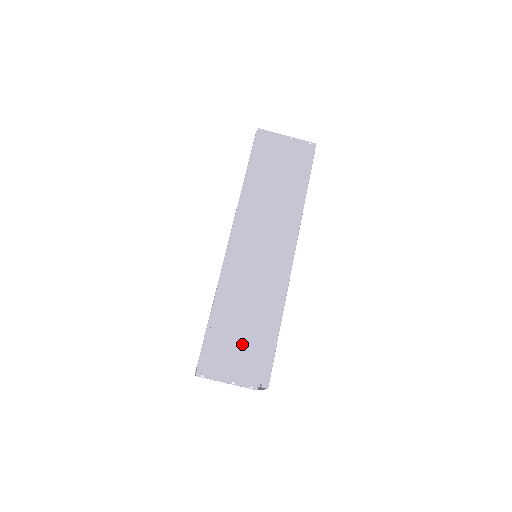
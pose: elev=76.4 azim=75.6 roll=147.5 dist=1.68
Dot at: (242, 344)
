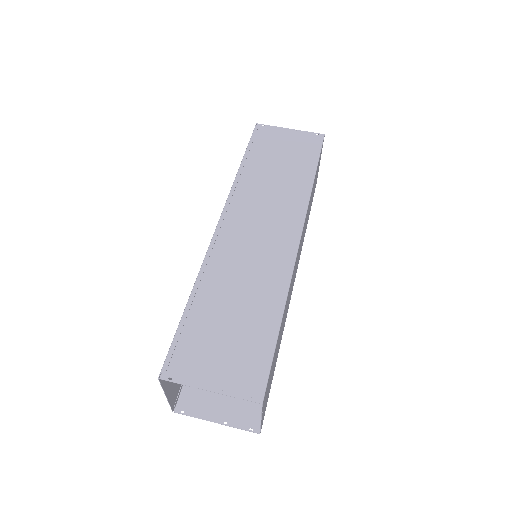
Dot at: (227, 343)
